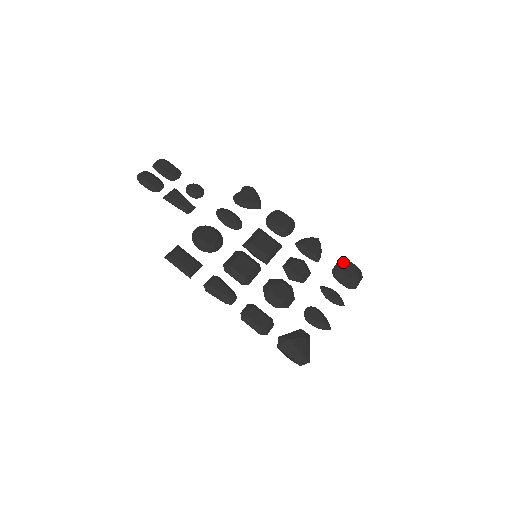
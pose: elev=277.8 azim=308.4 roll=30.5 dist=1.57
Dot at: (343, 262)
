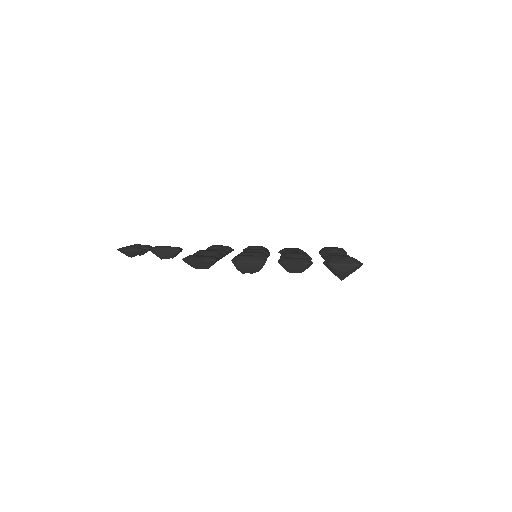
Dot at: occluded
